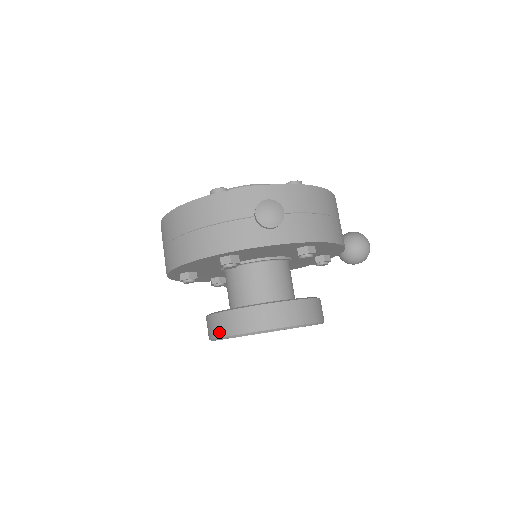
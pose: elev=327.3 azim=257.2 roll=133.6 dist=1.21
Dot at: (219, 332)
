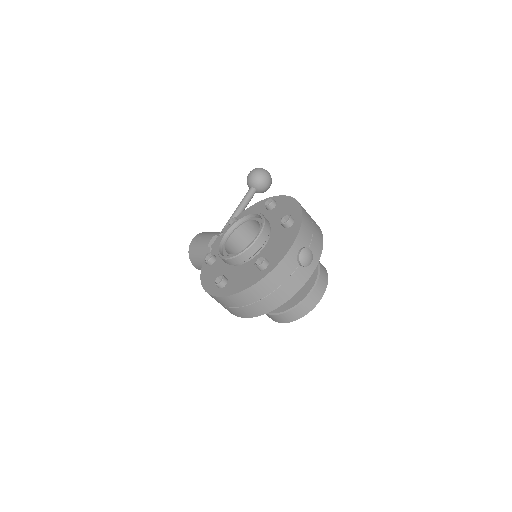
Dot at: (293, 319)
